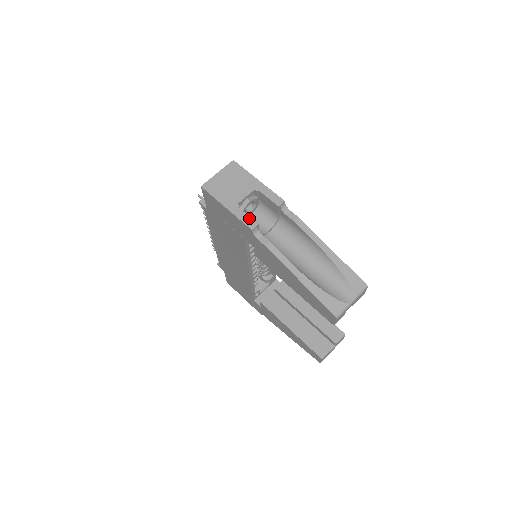
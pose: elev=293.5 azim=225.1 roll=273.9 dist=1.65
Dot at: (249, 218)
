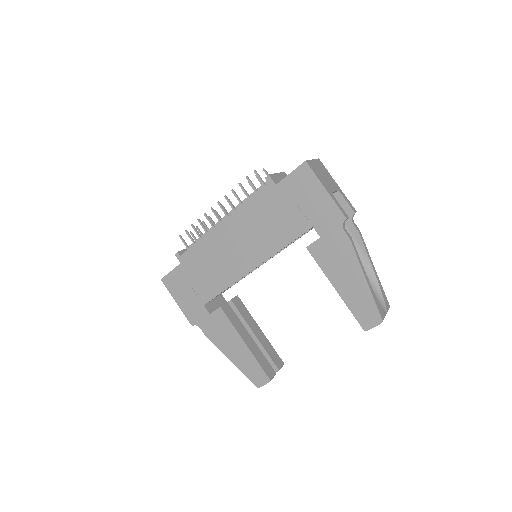
Dot at: (342, 208)
